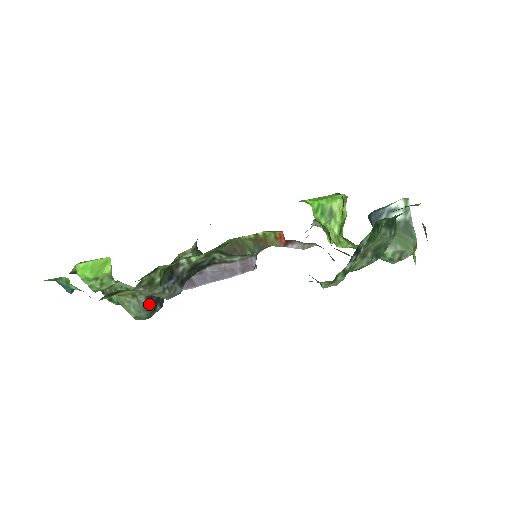
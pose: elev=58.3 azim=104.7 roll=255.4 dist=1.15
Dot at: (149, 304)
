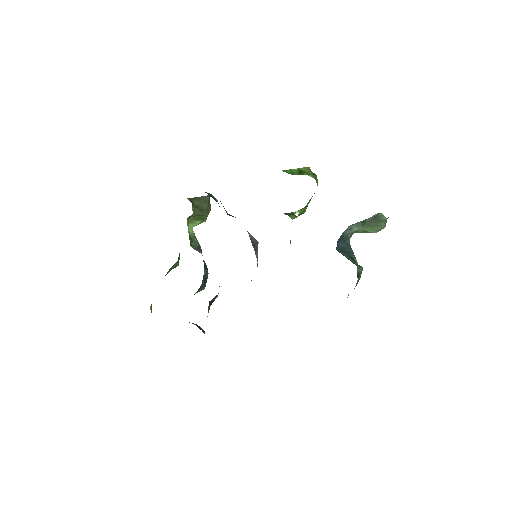
Dot at: (203, 288)
